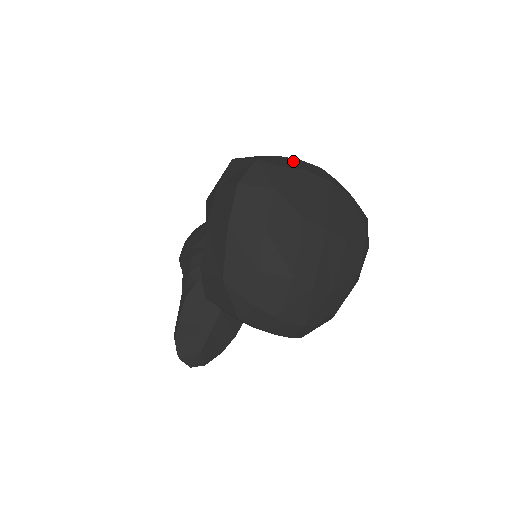
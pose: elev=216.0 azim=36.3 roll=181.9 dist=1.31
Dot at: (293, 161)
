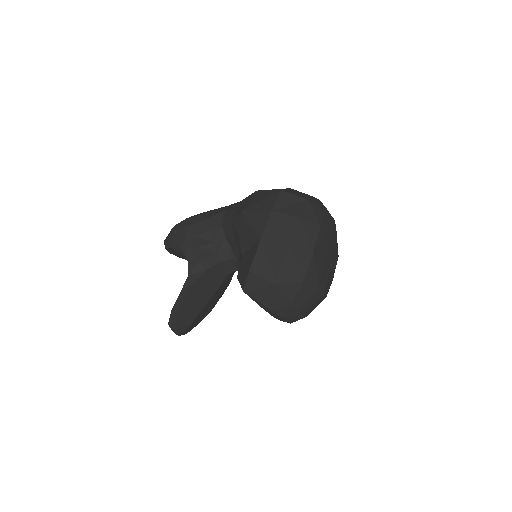
Dot at: (319, 202)
